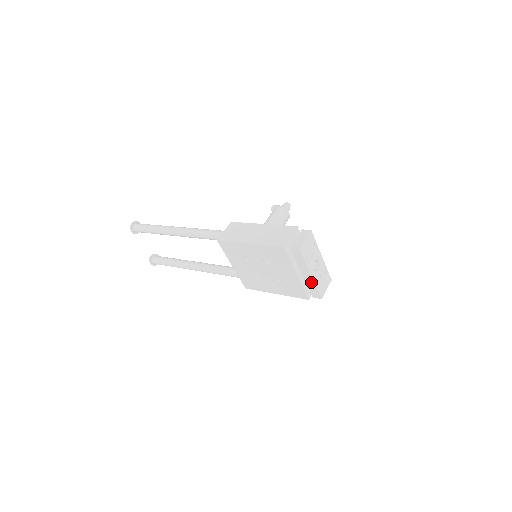
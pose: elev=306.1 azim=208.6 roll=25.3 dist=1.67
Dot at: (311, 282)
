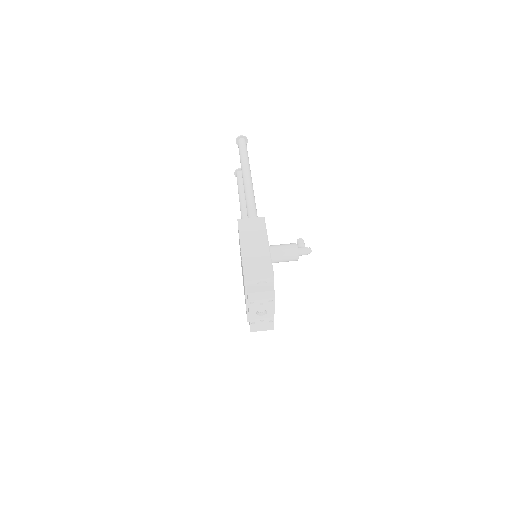
Dot at: occluded
